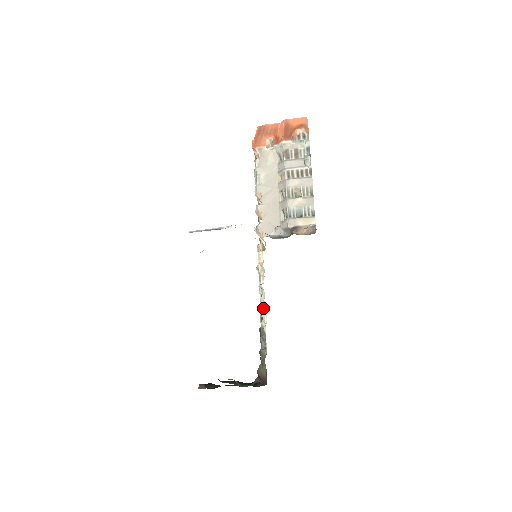
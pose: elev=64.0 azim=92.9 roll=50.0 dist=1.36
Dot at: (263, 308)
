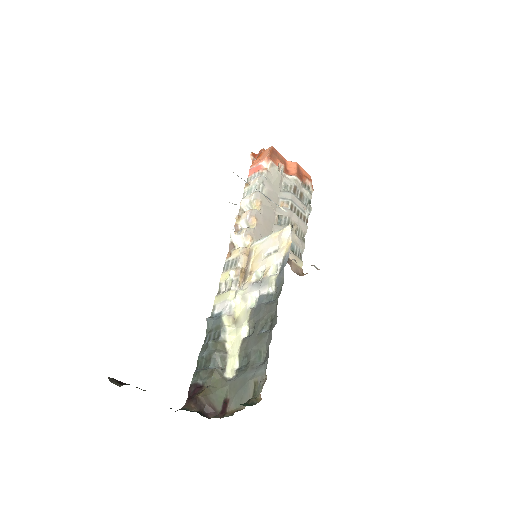
Dot at: (233, 318)
